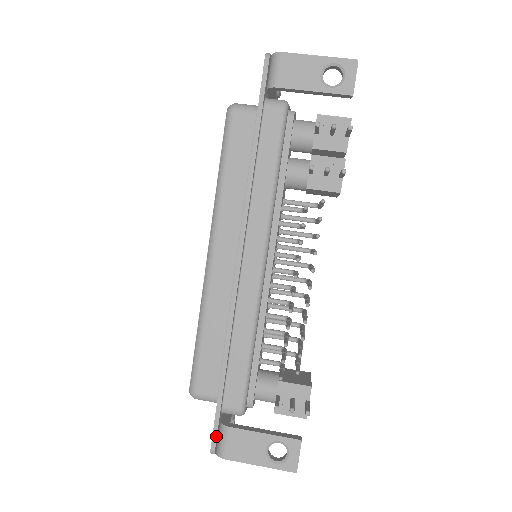
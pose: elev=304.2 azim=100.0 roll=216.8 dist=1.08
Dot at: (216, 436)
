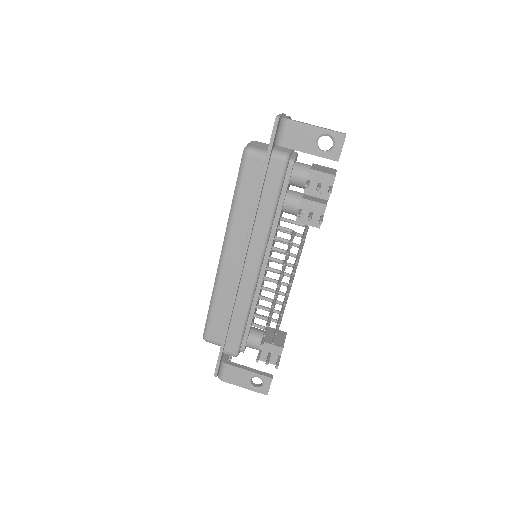
Dot at: (218, 368)
